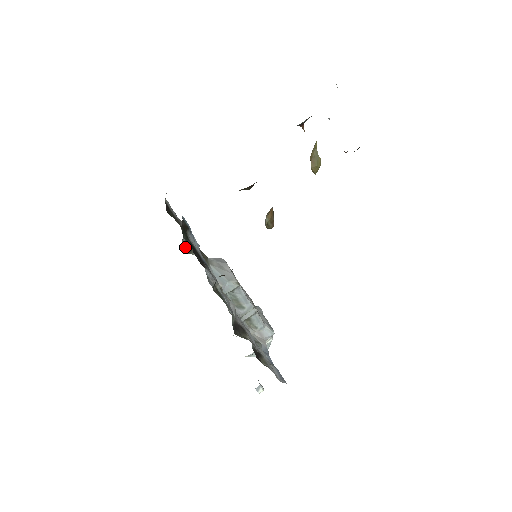
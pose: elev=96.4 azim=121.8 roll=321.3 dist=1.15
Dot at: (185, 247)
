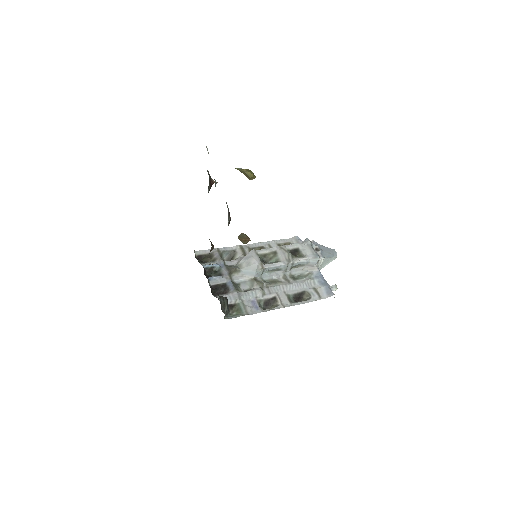
Dot at: (228, 259)
